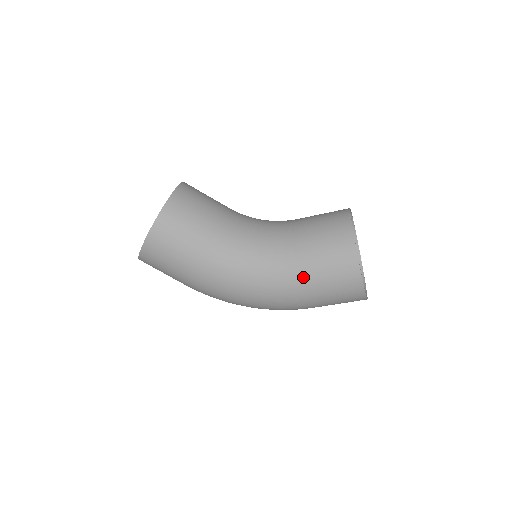
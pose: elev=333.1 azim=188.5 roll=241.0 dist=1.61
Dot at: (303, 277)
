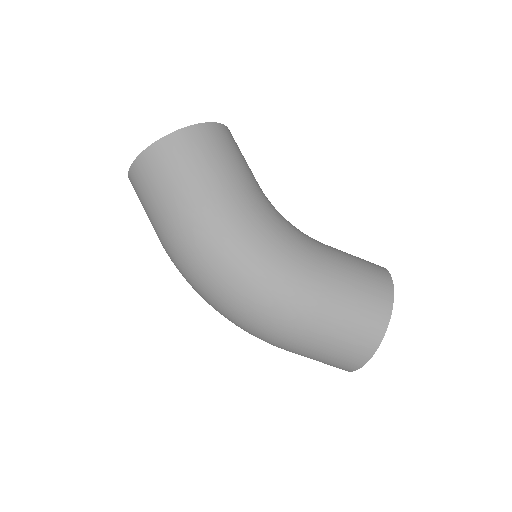
Dot at: (332, 274)
